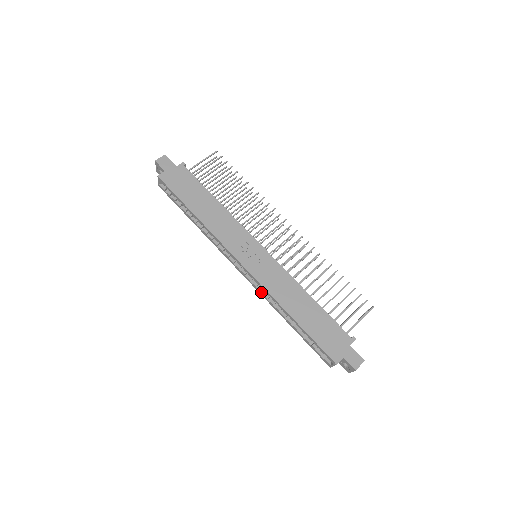
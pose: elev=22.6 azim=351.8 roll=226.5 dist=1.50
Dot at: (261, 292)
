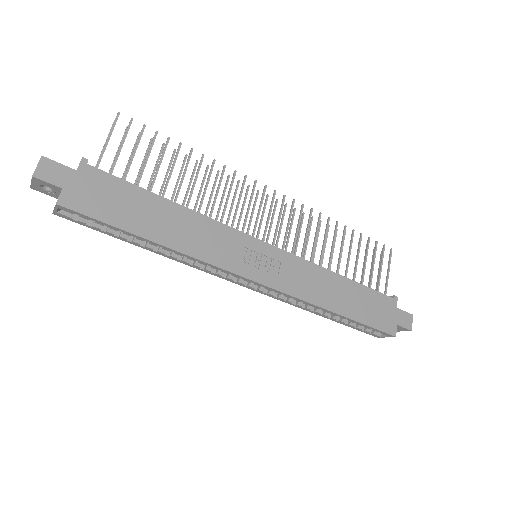
Dot at: (282, 299)
